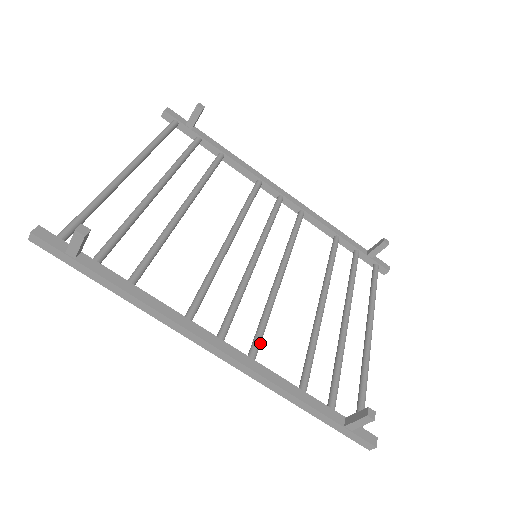
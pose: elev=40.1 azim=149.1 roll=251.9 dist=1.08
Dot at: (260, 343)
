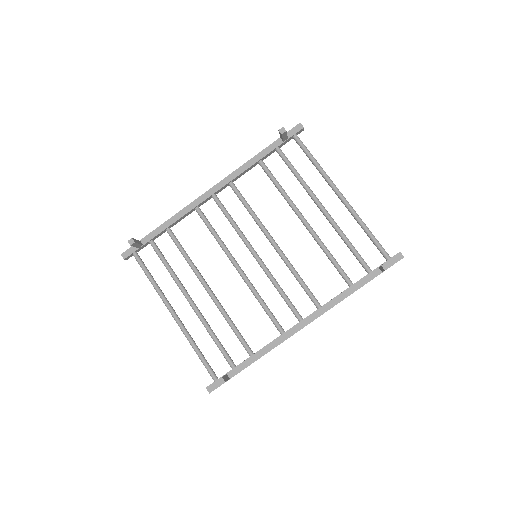
Dot at: (312, 295)
